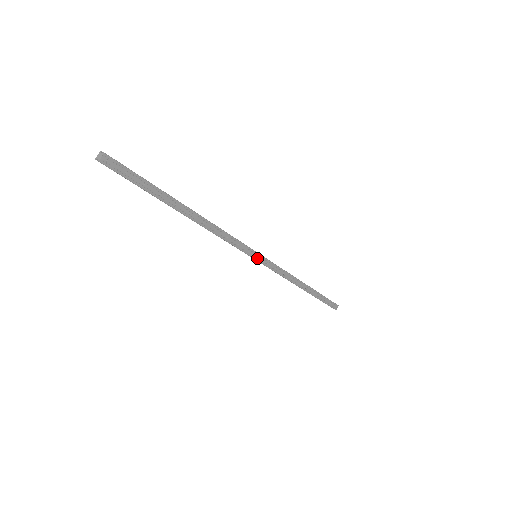
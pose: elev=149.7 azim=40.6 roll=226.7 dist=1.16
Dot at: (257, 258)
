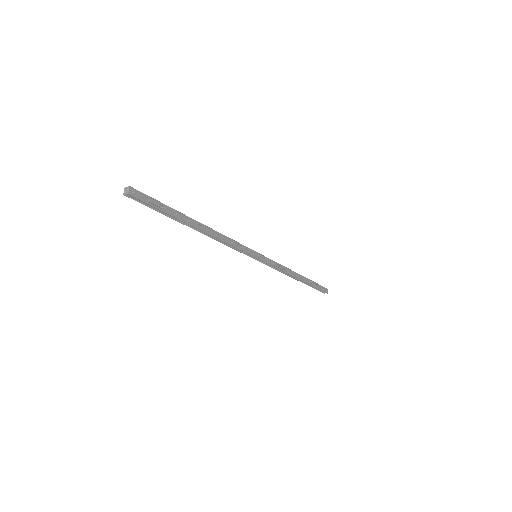
Dot at: (258, 257)
